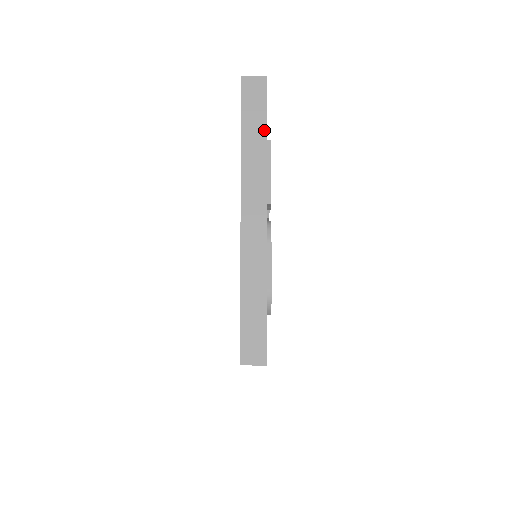
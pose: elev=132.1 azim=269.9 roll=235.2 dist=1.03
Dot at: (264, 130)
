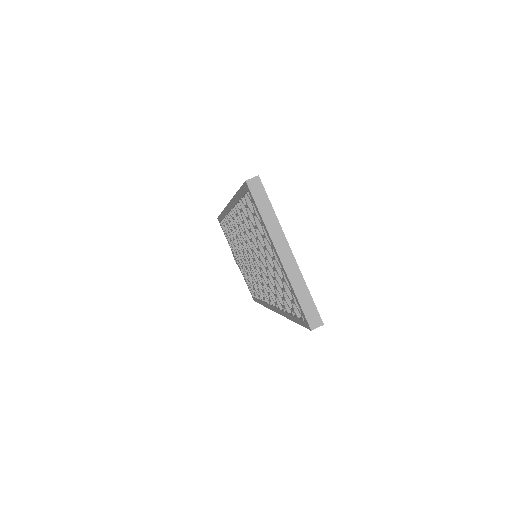
Dot at: (271, 206)
